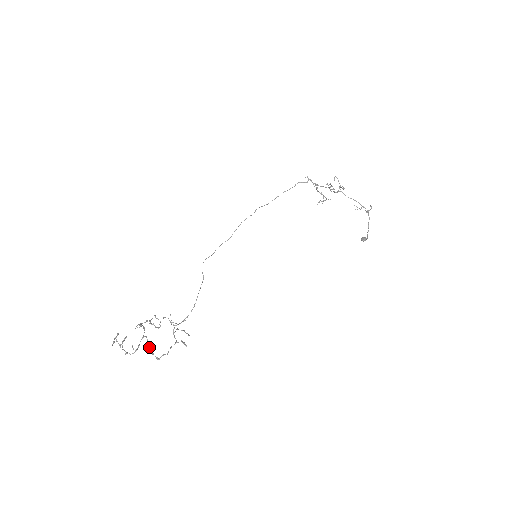
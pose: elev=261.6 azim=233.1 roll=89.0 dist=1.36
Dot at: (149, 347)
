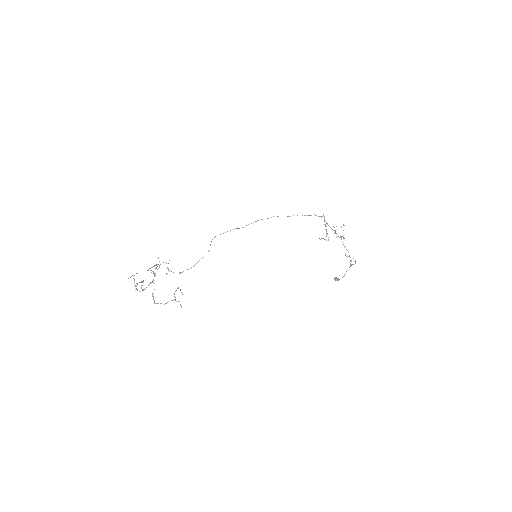
Dot at: occluded
